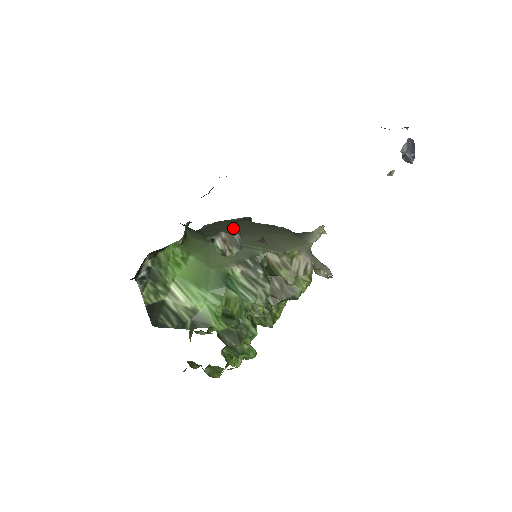
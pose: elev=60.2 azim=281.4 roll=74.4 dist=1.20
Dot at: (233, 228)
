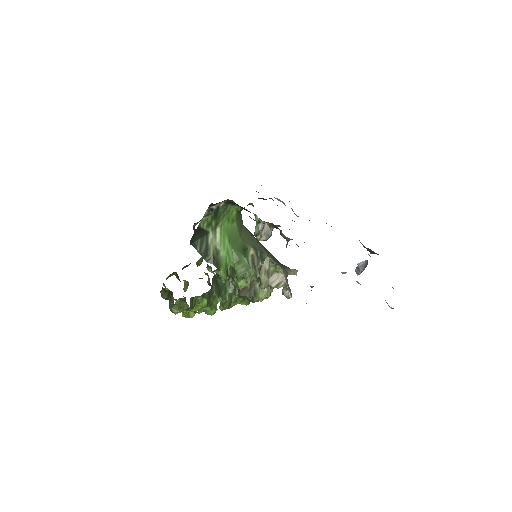
Dot at: occluded
